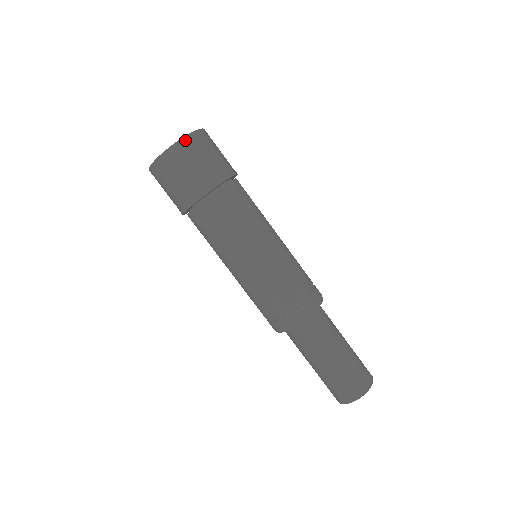
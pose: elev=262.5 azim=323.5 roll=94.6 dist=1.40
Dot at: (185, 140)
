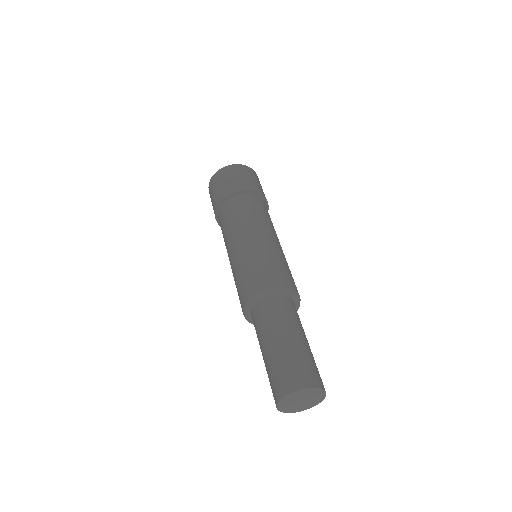
Dot at: (220, 171)
